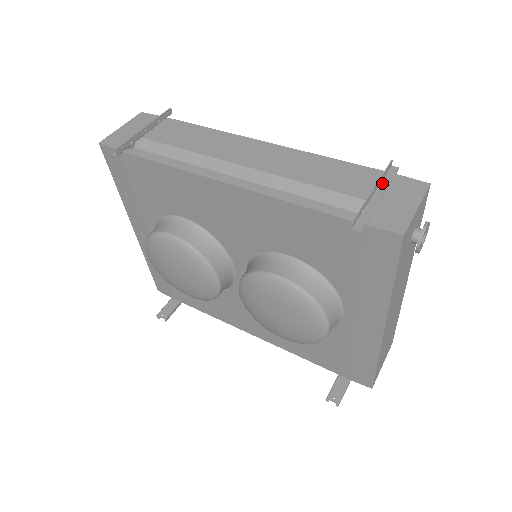
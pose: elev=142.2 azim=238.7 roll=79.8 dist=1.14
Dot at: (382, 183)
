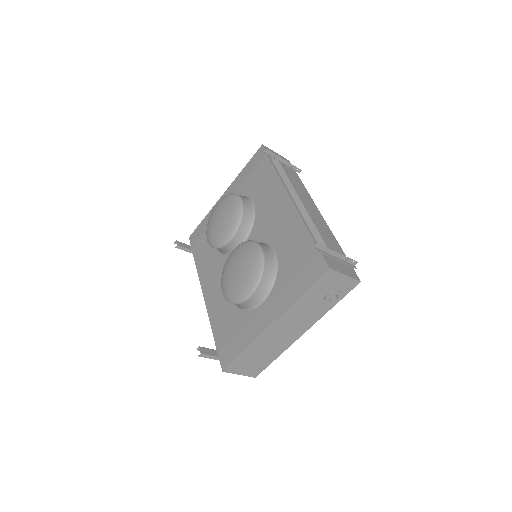
Dot at: (344, 260)
